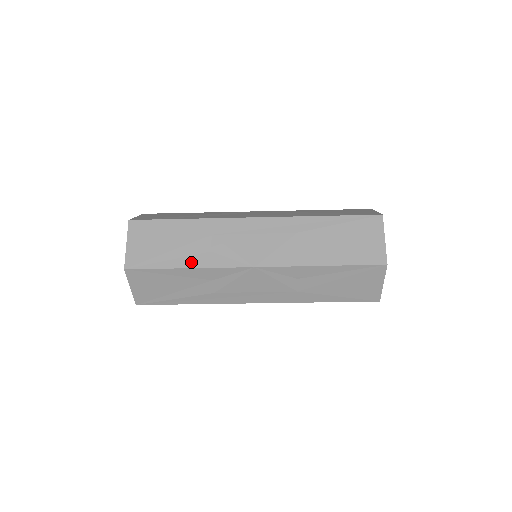
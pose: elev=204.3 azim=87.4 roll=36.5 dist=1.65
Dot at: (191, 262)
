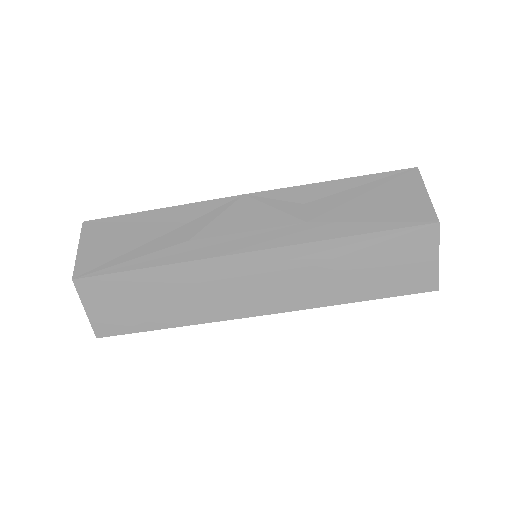
Dot at: occluded
